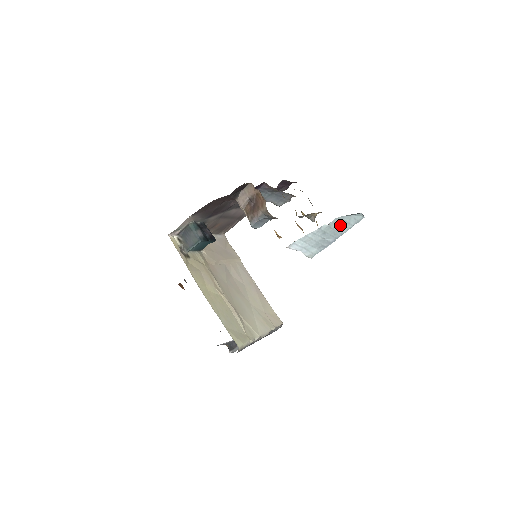
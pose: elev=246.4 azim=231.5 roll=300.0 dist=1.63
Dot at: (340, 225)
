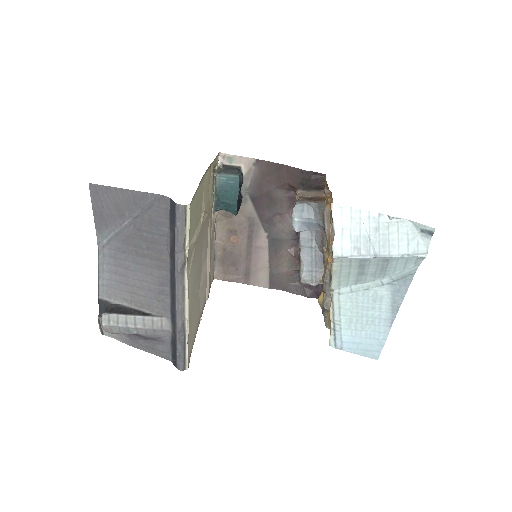
Dot at: (399, 236)
